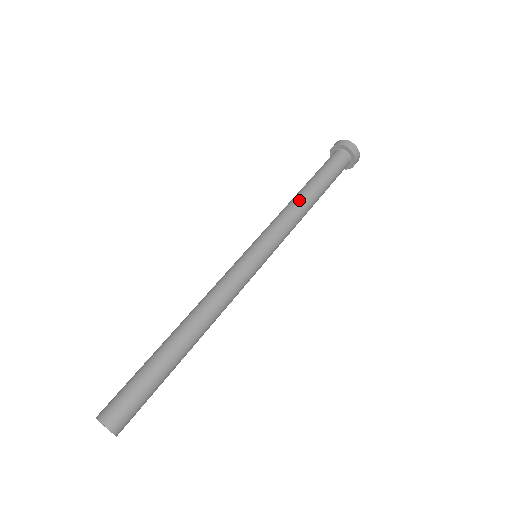
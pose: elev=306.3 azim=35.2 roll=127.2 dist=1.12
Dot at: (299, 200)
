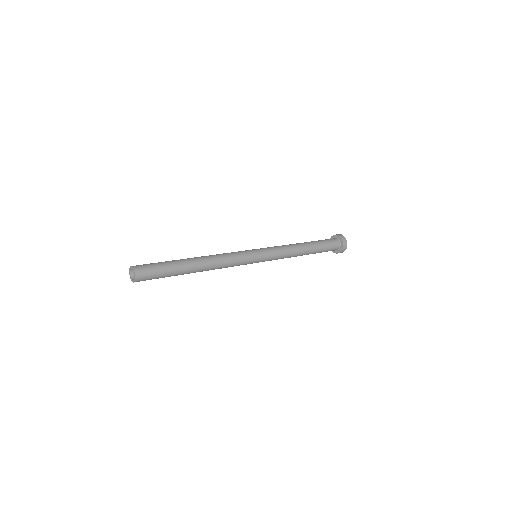
Dot at: (298, 246)
